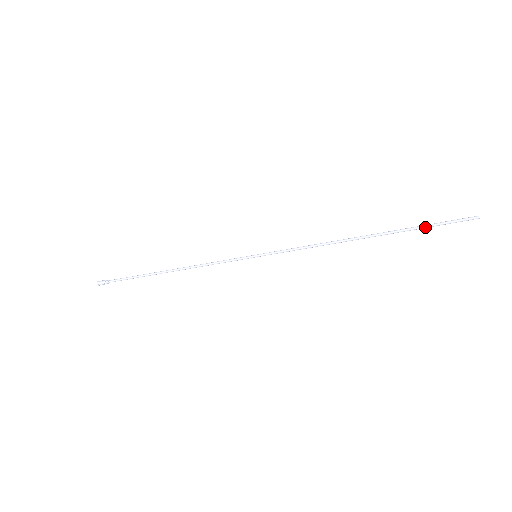
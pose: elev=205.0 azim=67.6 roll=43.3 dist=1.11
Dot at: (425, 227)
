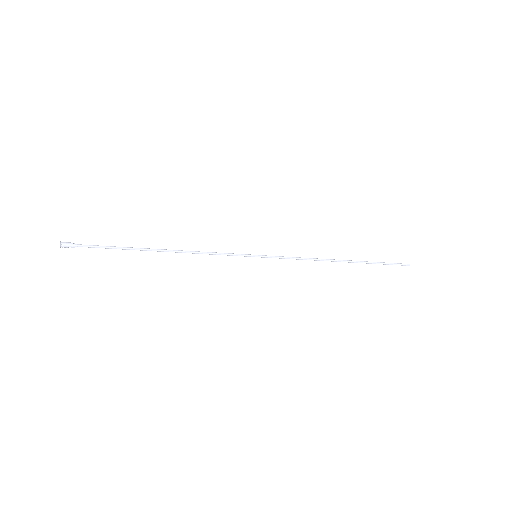
Dot at: occluded
